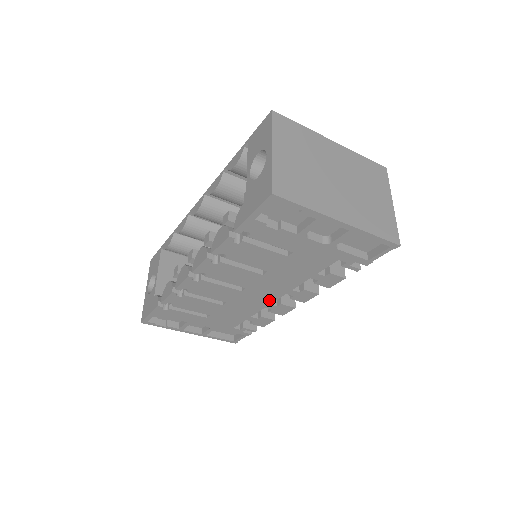
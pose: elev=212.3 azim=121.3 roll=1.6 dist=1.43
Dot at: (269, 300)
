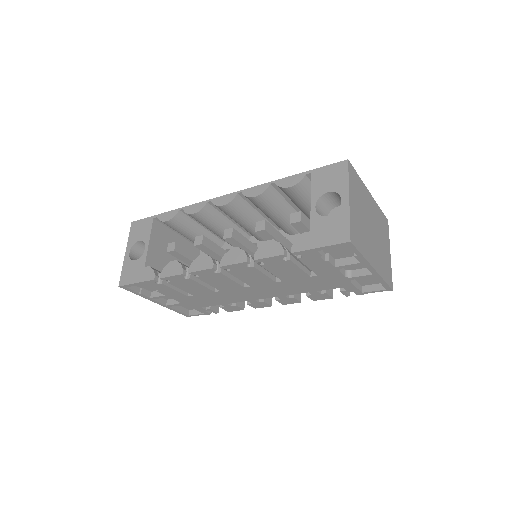
Dot at: (258, 297)
